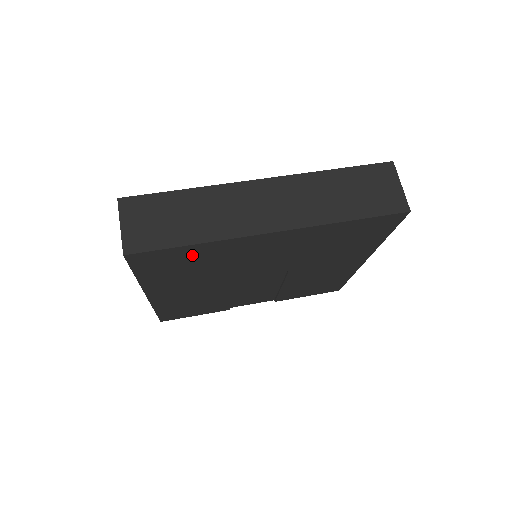
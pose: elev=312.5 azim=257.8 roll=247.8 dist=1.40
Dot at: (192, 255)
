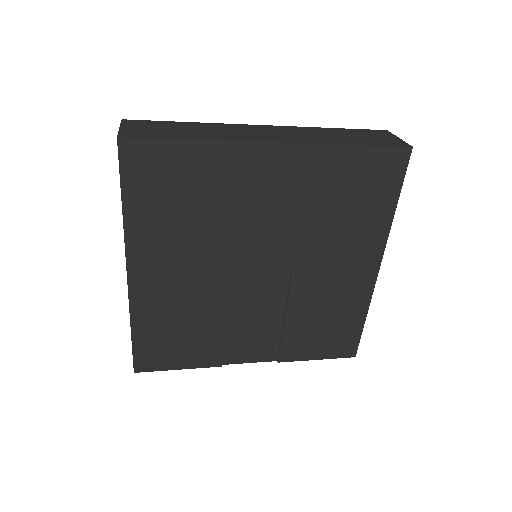
Dot at: (188, 168)
